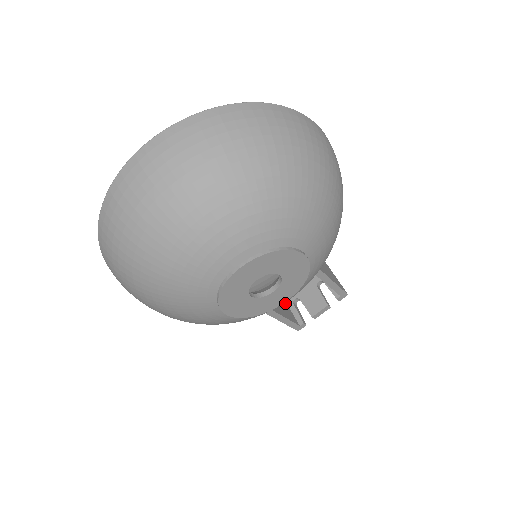
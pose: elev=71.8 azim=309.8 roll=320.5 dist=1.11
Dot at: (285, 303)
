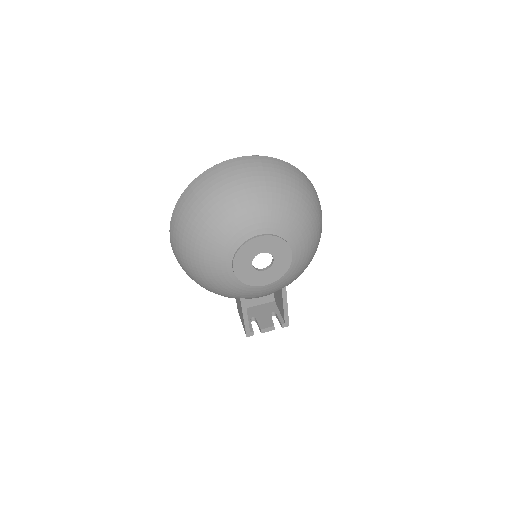
Dot at: occluded
